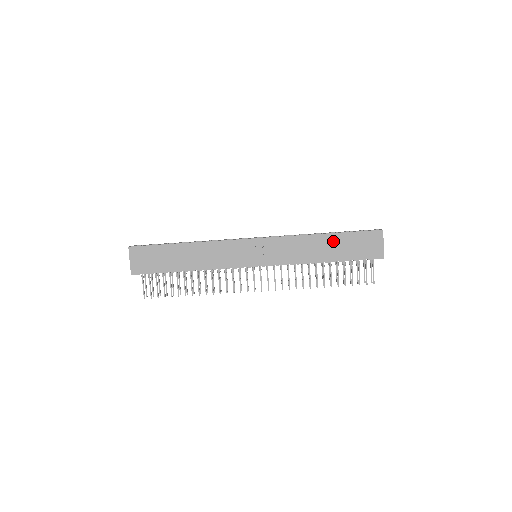
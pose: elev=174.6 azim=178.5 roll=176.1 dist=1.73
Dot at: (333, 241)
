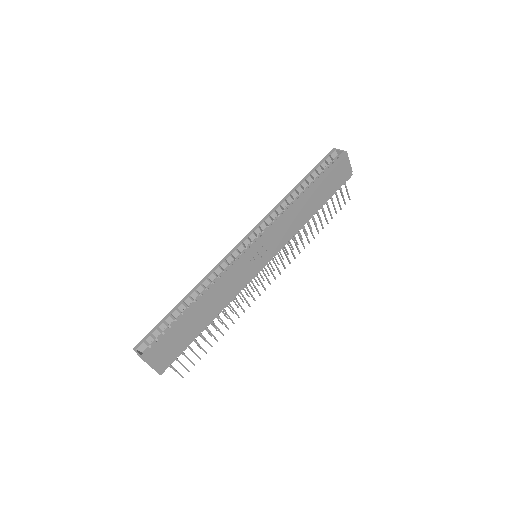
Dot at: (315, 193)
